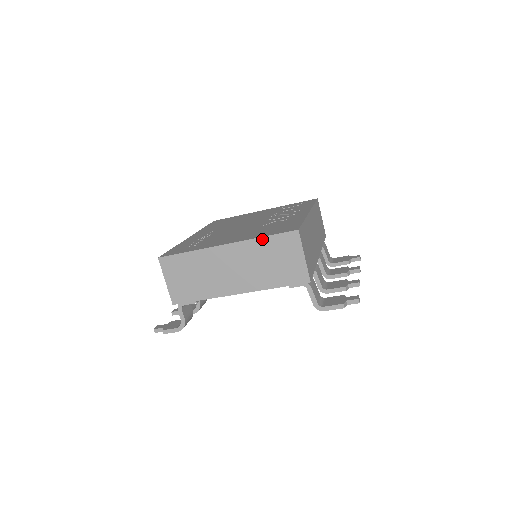
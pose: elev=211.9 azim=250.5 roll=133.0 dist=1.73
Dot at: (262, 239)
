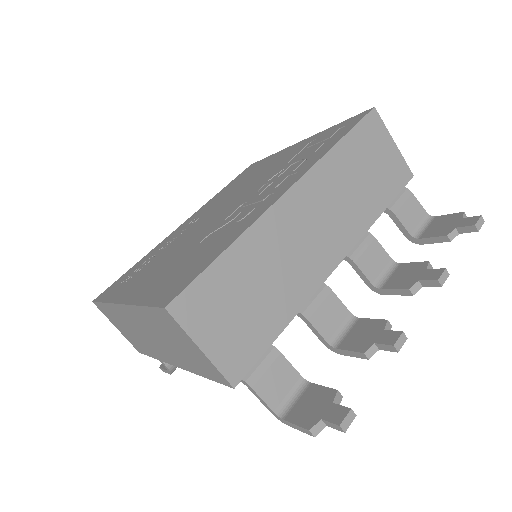
Dot at: (142, 309)
